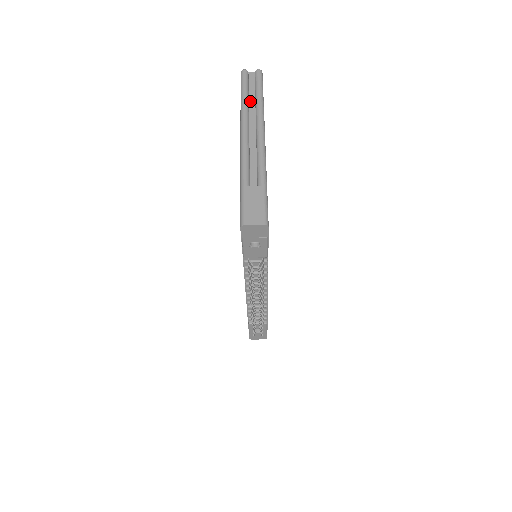
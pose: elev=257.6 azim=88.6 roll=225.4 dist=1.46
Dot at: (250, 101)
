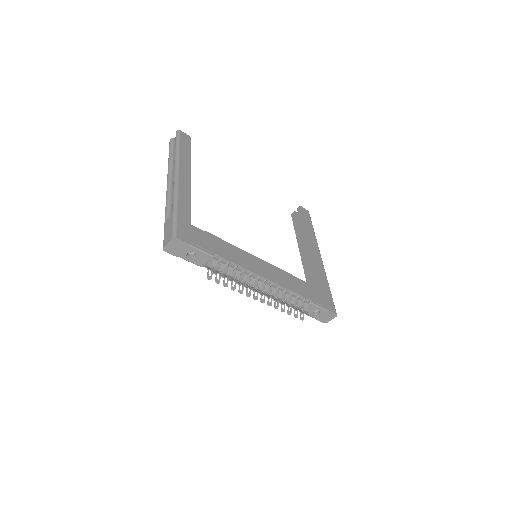
Dot at: occluded
